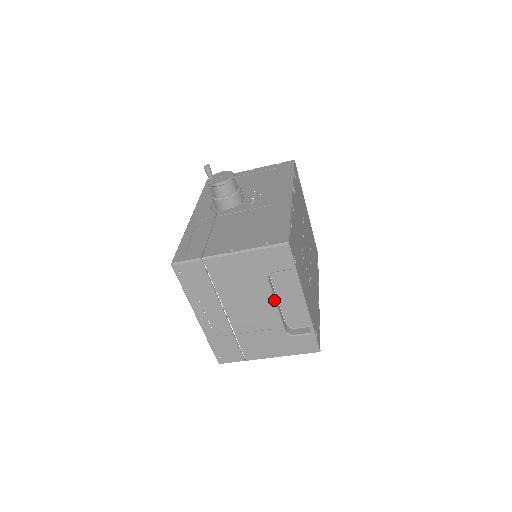
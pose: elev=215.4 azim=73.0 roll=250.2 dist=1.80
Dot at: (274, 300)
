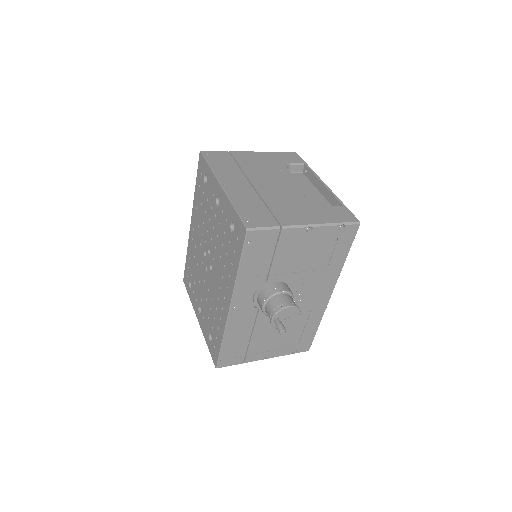
Dot at: occluded
